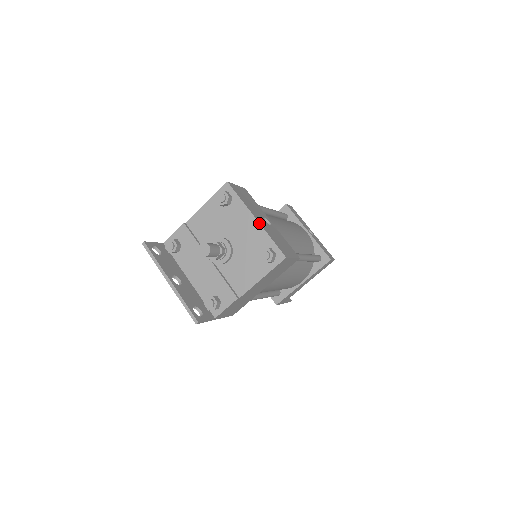
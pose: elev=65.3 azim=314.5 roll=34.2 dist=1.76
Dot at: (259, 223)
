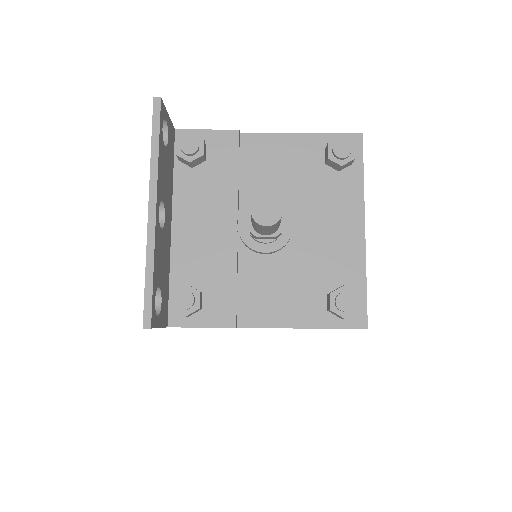
Dot at: (365, 239)
